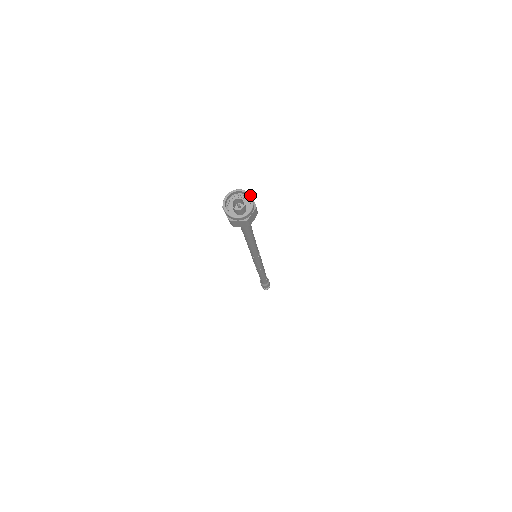
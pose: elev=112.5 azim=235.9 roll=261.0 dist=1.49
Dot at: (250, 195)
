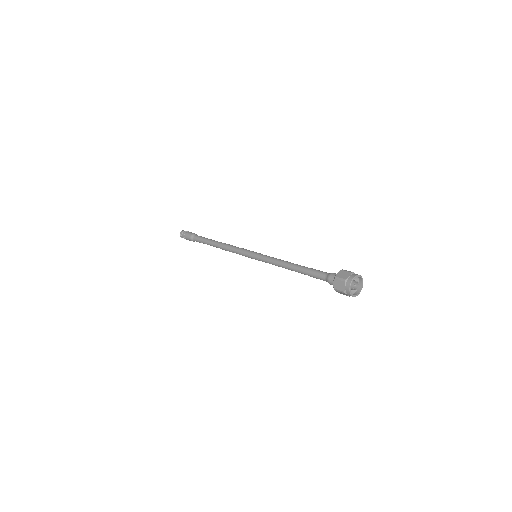
Dot at: occluded
